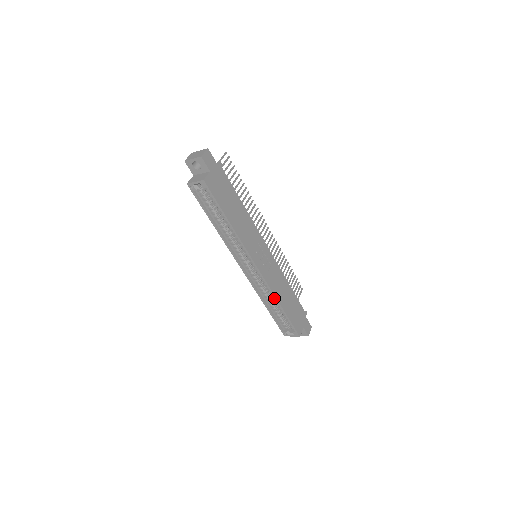
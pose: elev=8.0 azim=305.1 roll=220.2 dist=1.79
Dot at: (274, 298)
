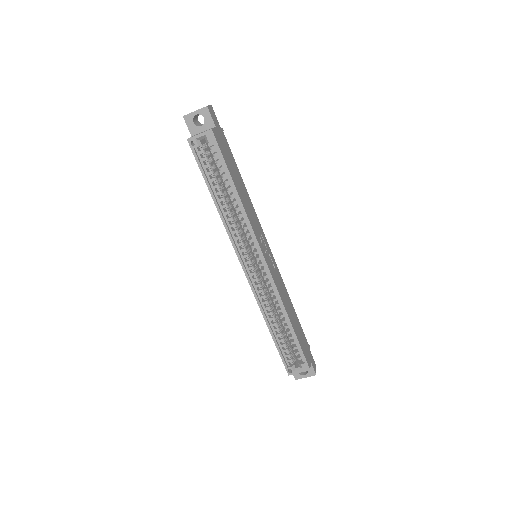
Dot at: (281, 310)
